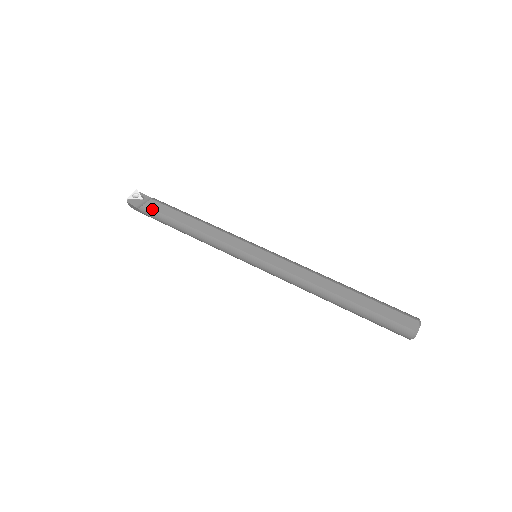
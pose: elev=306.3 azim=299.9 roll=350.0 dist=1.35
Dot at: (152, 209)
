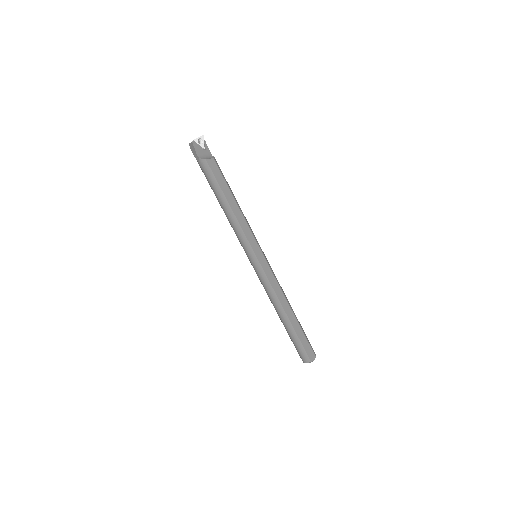
Dot at: (210, 169)
